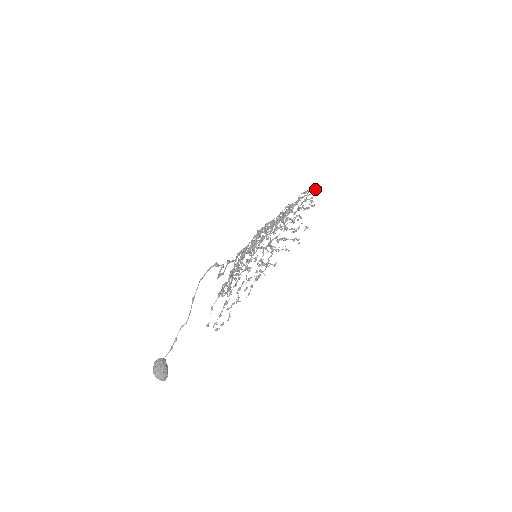
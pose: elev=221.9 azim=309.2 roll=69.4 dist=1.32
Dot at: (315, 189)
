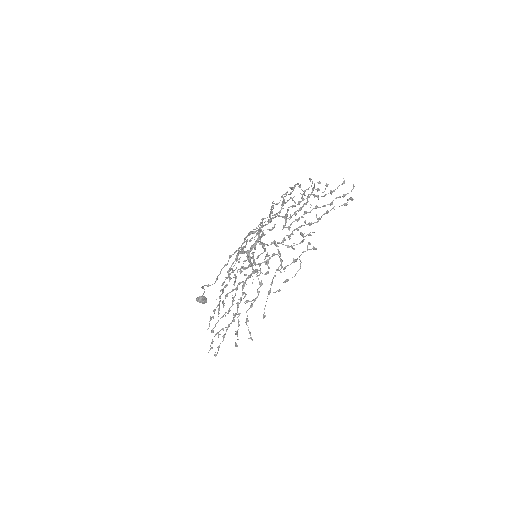
Dot at: occluded
